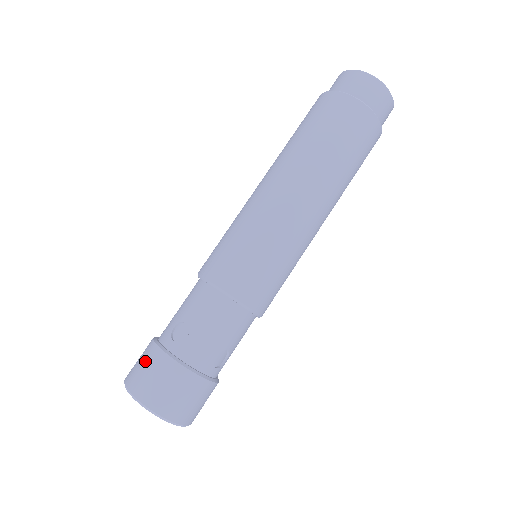
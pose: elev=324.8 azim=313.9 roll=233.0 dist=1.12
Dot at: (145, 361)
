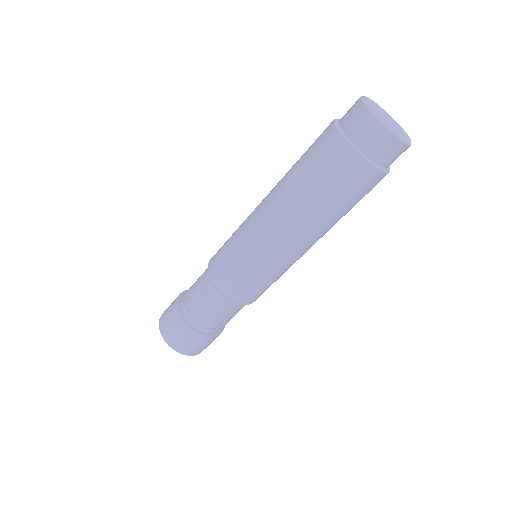
Dot at: (169, 313)
